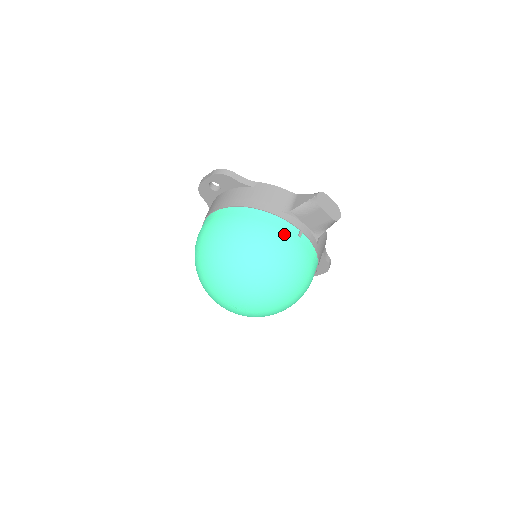
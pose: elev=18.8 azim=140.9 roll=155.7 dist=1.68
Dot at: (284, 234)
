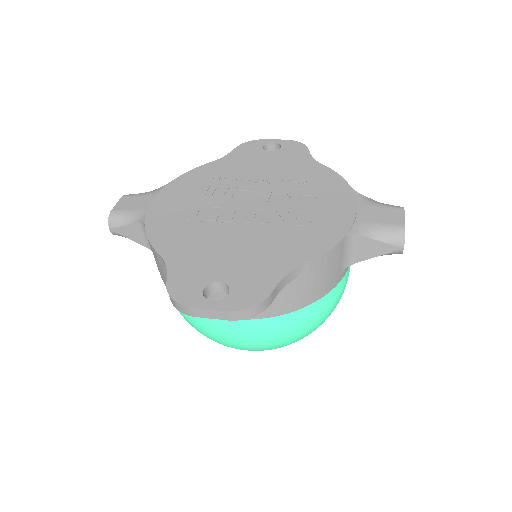
Dot at: (345, 285)
